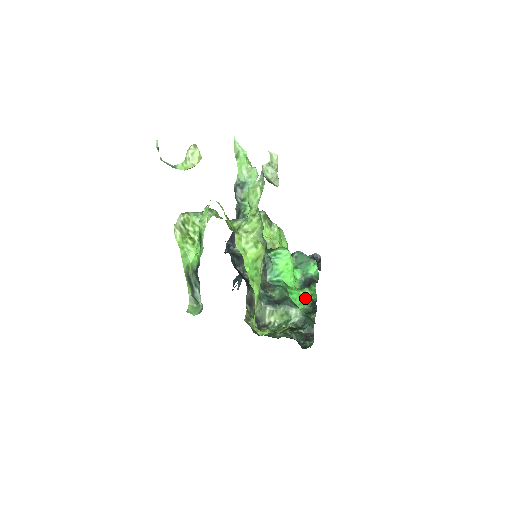
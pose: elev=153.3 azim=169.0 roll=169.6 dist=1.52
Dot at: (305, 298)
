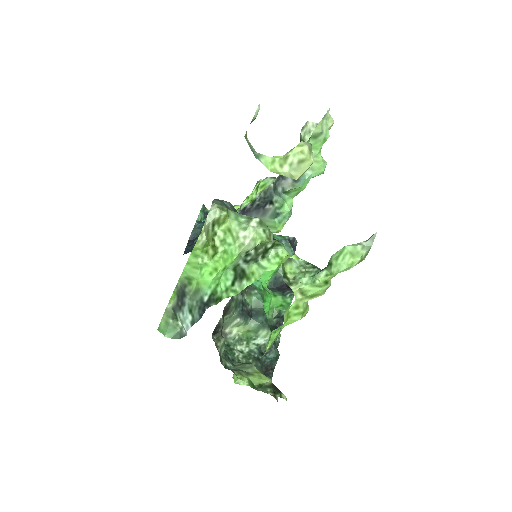
Dot at: (273, 306)
